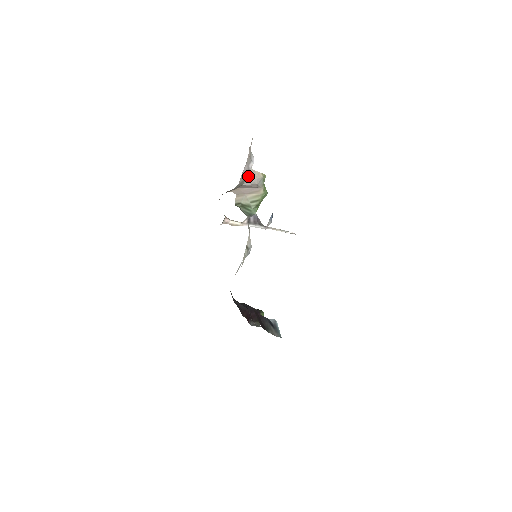
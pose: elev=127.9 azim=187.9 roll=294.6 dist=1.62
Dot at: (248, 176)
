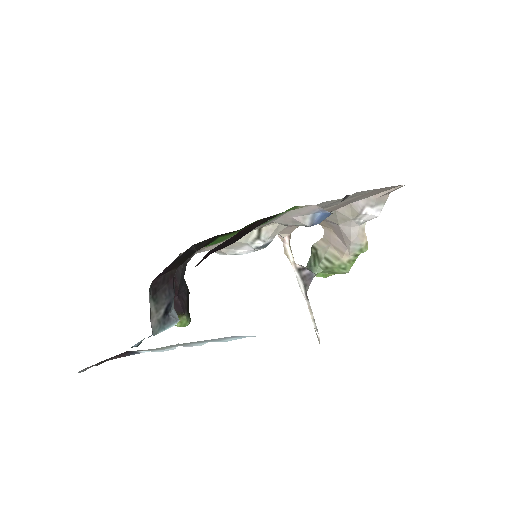
Dot at: (353, 221)
